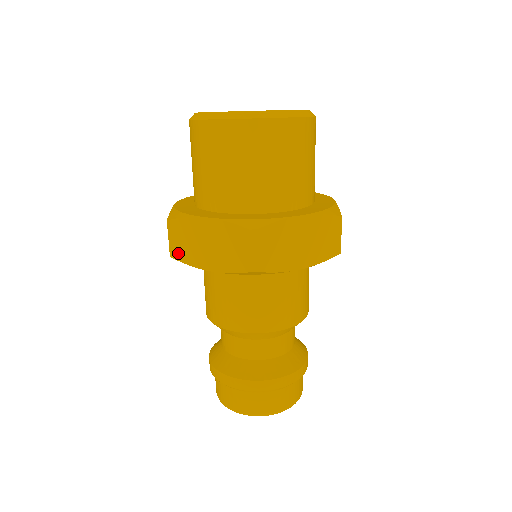
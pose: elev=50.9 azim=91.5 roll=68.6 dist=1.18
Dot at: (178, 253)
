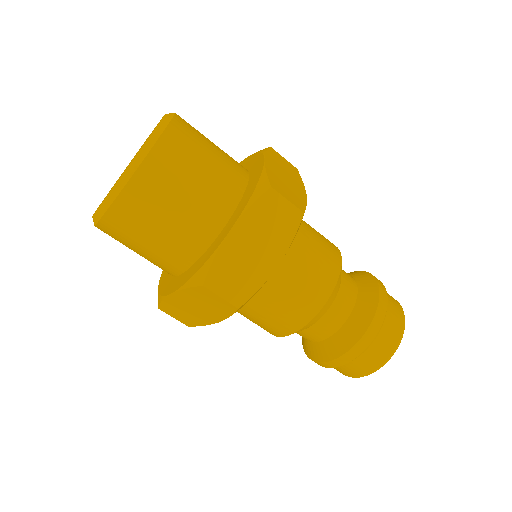
Dot at: (189, 322)
